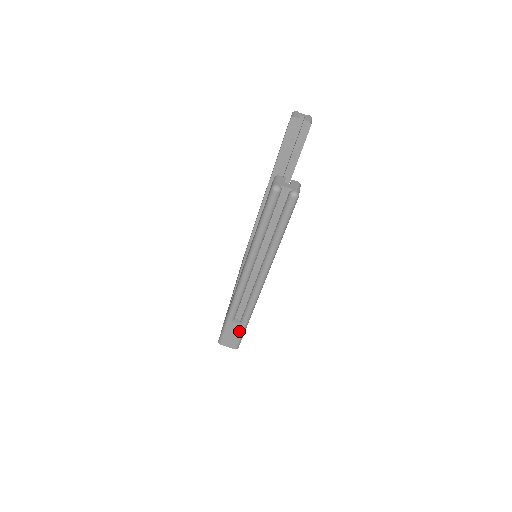
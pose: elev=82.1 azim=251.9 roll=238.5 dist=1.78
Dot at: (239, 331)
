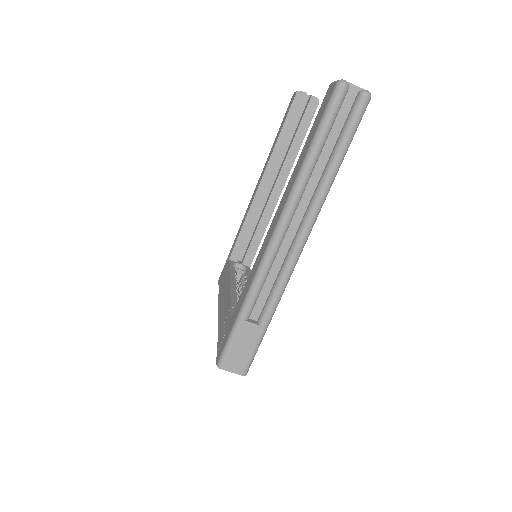
Dot at: (254, 339)
